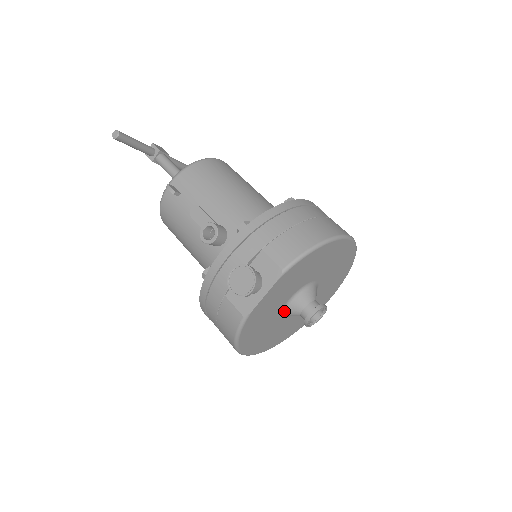
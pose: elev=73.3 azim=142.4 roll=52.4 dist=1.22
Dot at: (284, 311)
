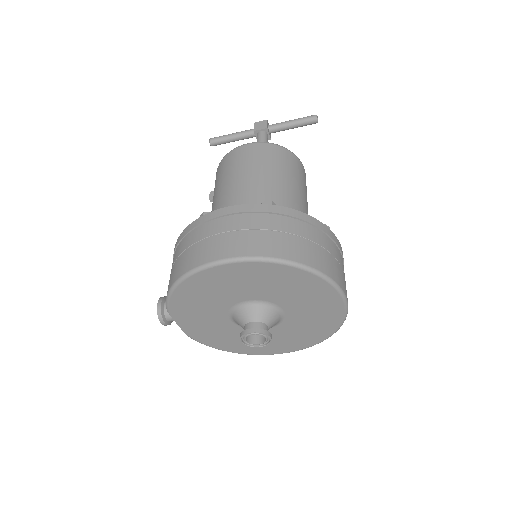
Dot at: occluded
